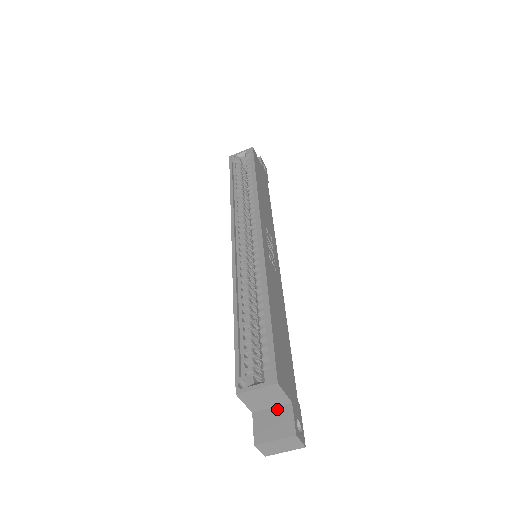
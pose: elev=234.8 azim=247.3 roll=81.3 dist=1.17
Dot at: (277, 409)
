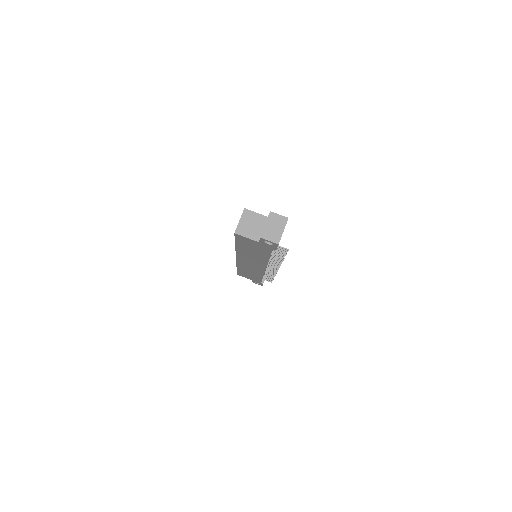
Dot at: occluded
